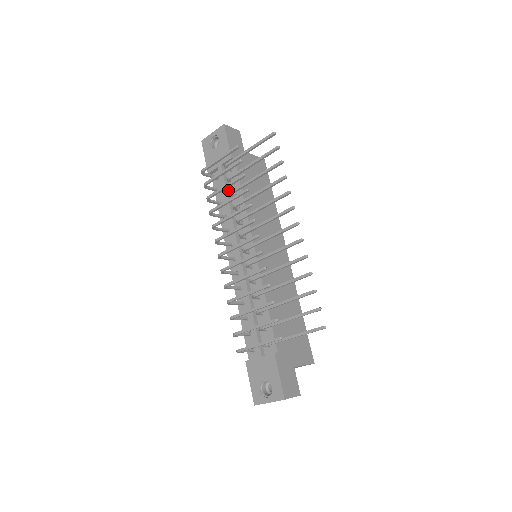
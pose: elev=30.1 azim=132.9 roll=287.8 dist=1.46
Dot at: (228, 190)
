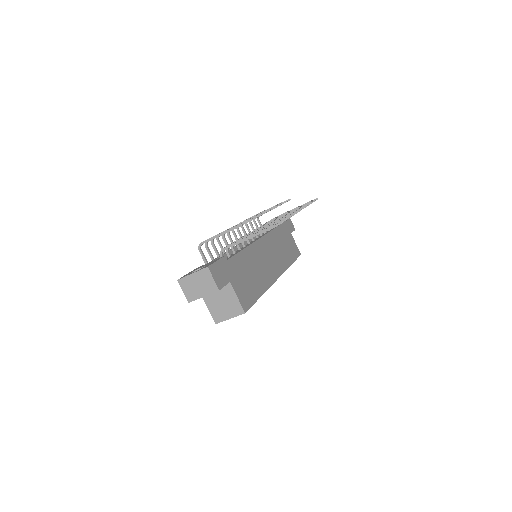
Dot at: occluded
